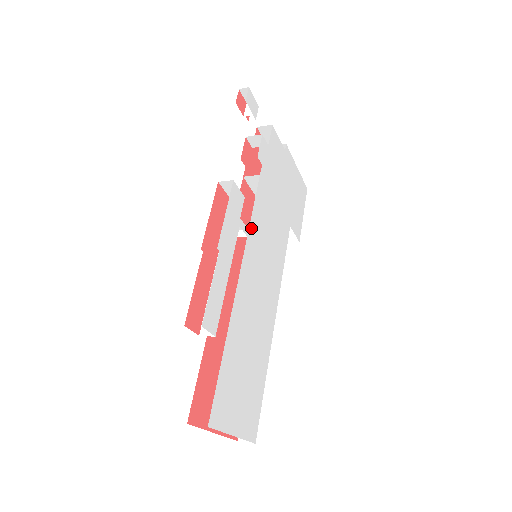
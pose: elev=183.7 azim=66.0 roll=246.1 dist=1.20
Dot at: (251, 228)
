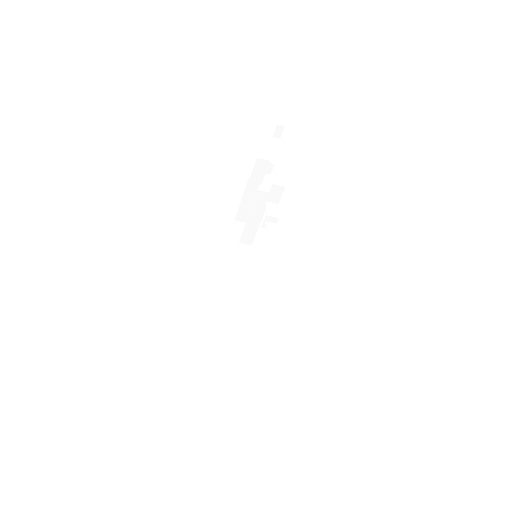
Dot at: occluded
